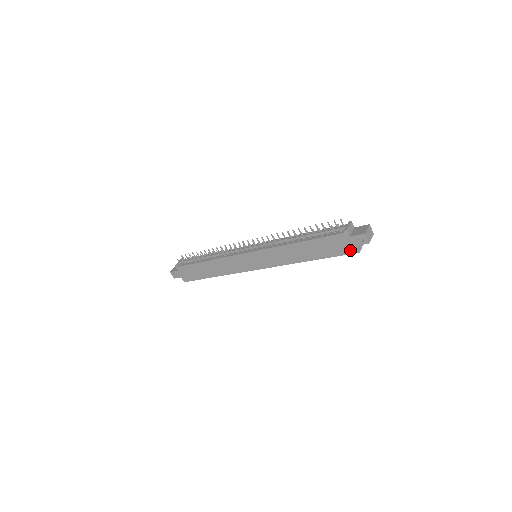
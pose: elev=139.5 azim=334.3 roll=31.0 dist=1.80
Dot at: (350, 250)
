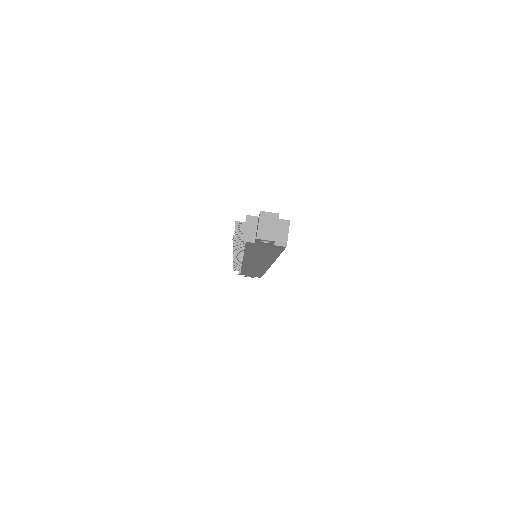
Dot at: (278, 248)
